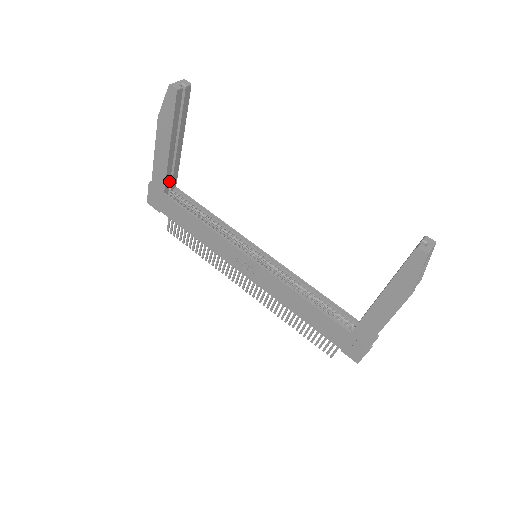
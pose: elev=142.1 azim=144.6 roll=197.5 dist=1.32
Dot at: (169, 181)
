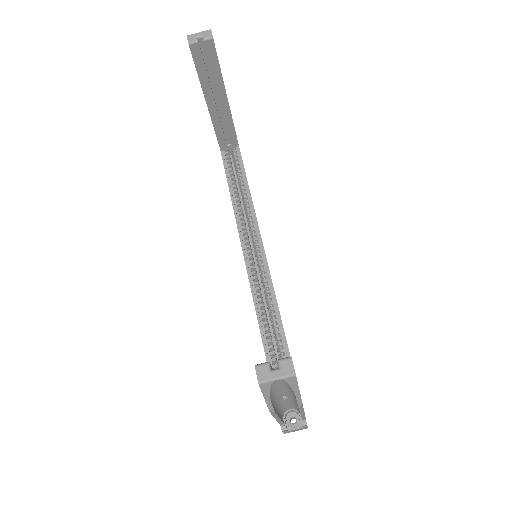
Dot at: (224, 138)
